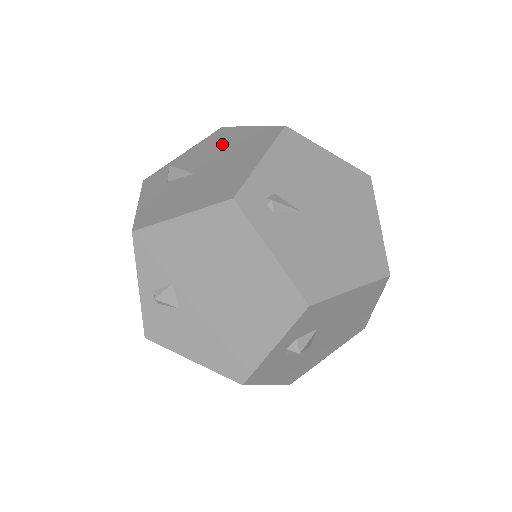
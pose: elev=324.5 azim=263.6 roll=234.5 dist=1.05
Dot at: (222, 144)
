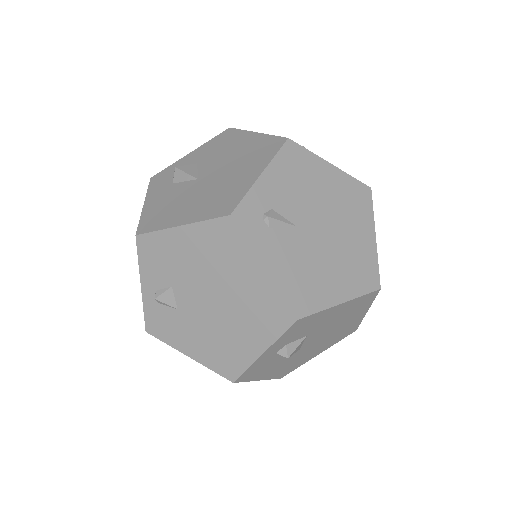
Dot at: (227, 149)
